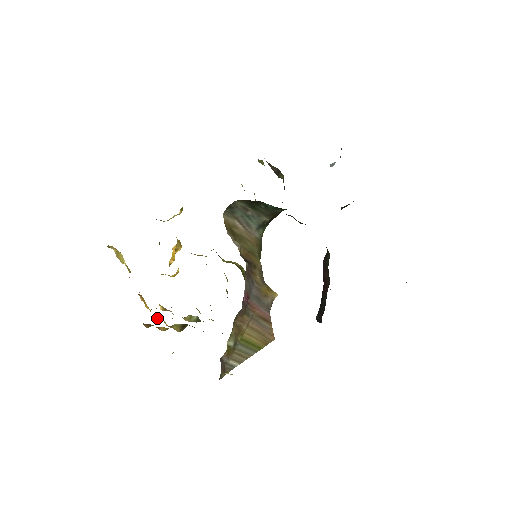
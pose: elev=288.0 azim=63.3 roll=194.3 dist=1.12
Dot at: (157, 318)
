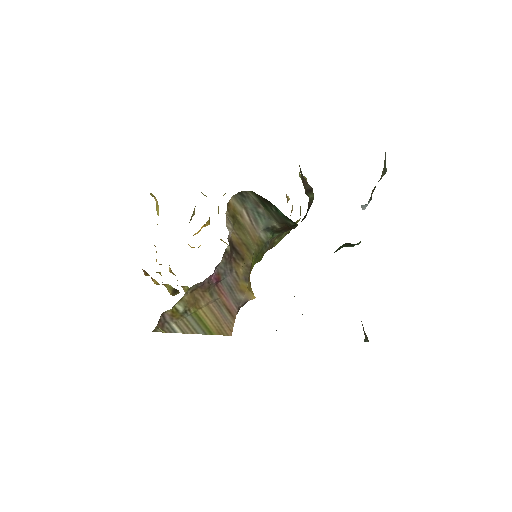
Dot at: occluded
